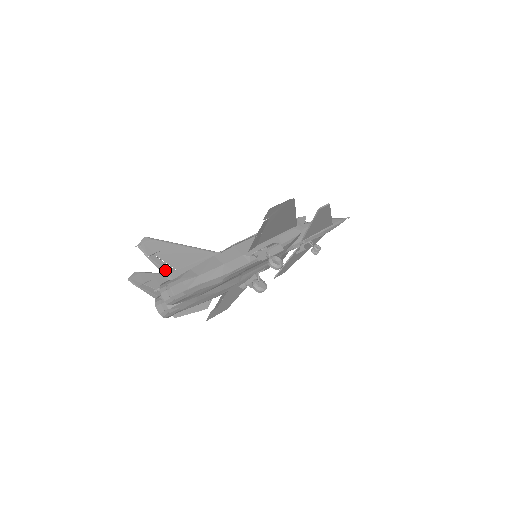
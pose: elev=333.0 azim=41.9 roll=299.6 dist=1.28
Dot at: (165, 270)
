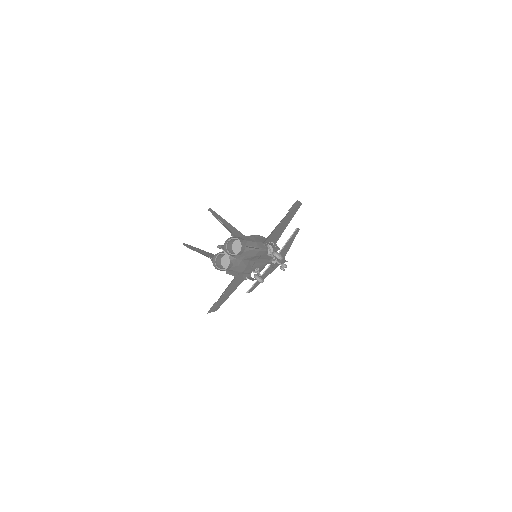
Dot at: (229, 230)
